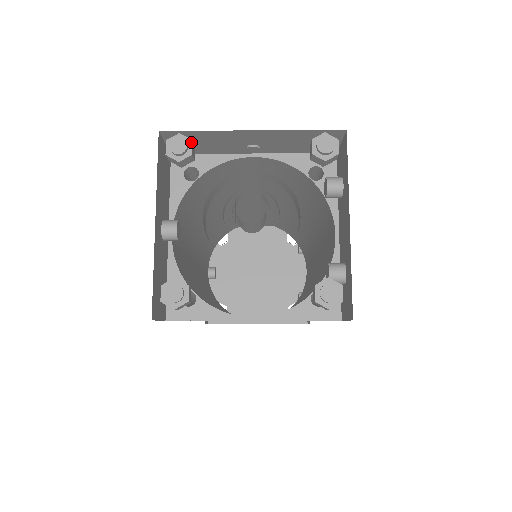
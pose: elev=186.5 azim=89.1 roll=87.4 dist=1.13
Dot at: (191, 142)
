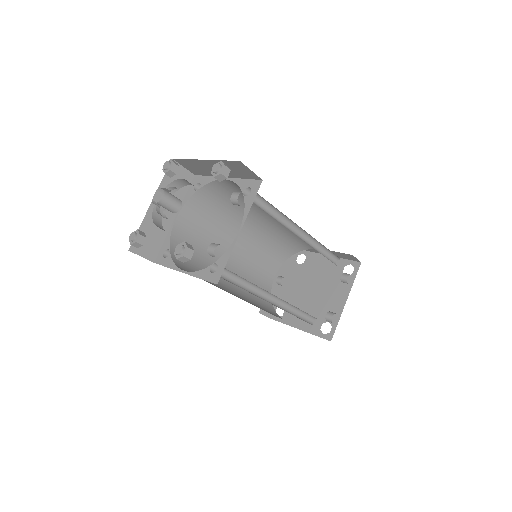
Dot at: (173, 164)
